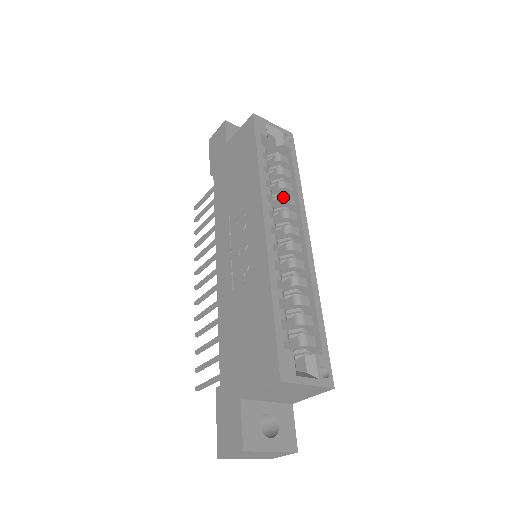
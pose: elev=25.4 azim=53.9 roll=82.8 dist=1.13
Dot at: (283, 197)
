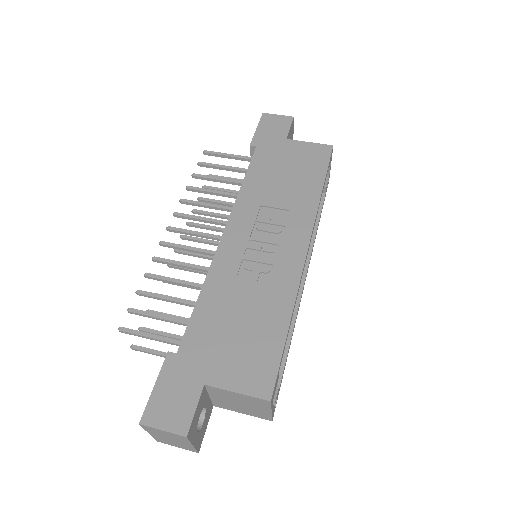
Dot at: occluded
